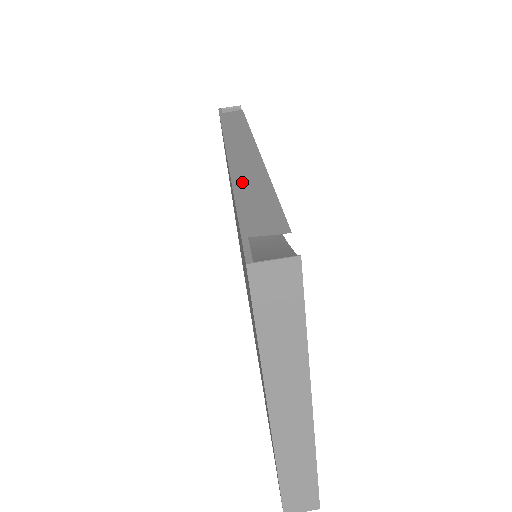
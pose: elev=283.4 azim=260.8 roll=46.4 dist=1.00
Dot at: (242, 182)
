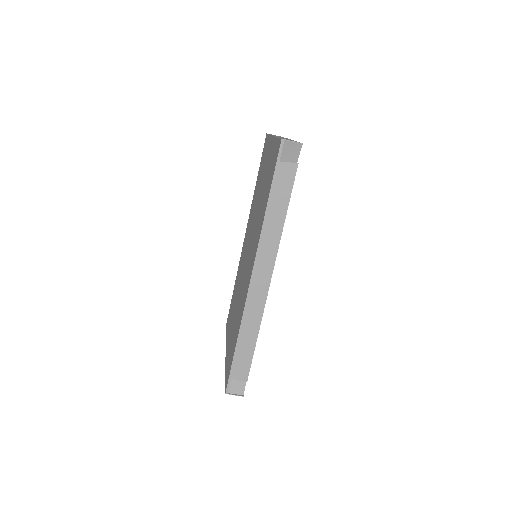
Dot at: (246, 327)
